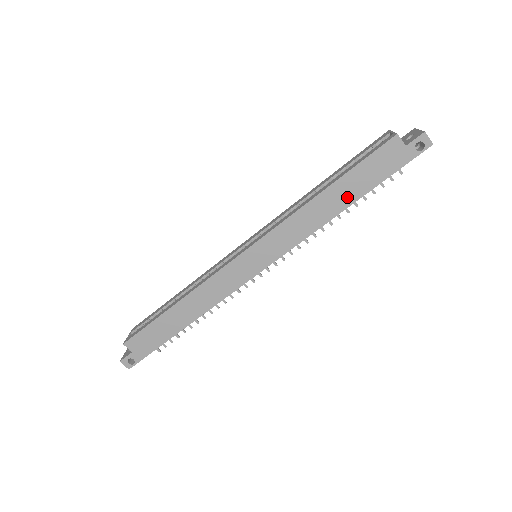
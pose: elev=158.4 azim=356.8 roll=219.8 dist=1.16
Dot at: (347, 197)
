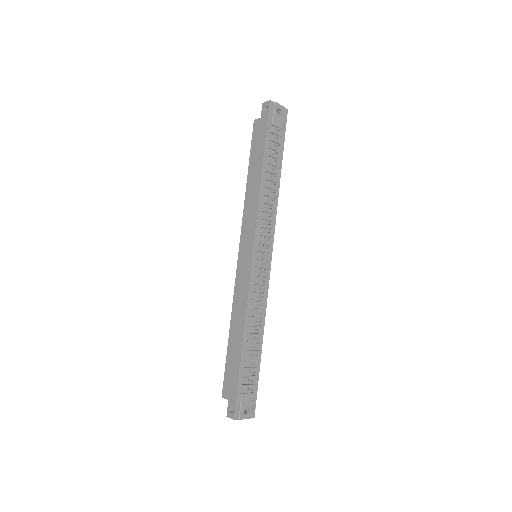
Dot at: (258, 168)
